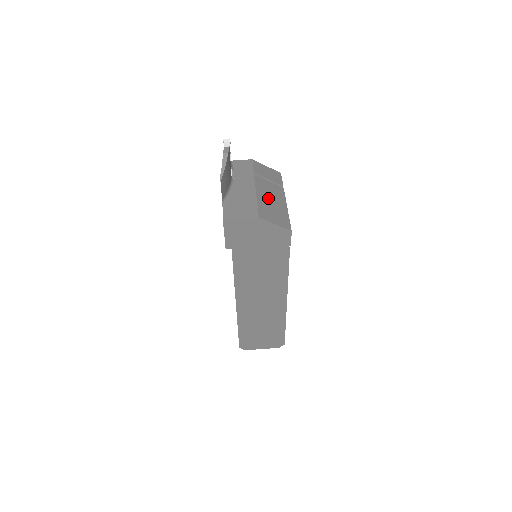
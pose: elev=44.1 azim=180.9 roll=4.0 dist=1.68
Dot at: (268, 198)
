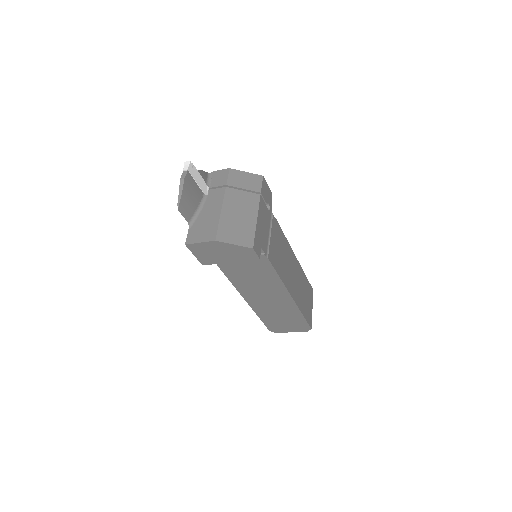
Dot at: (235, 213)
